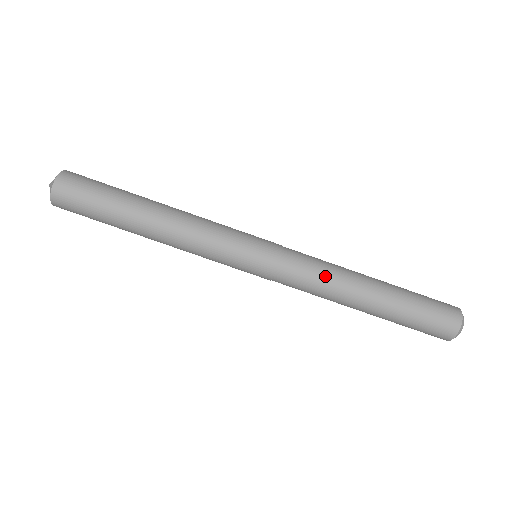
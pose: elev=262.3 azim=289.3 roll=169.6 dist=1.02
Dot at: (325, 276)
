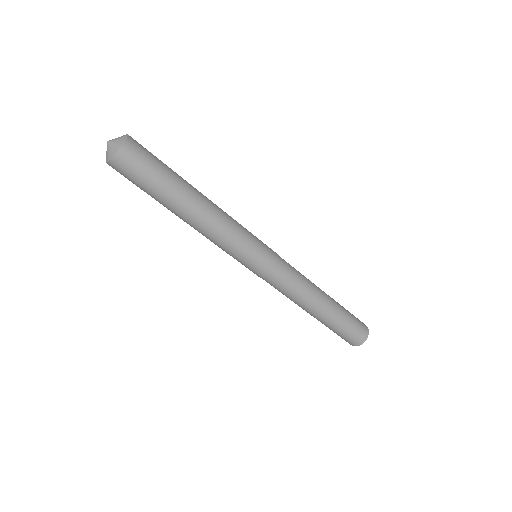
Dot at: (300, 289)
